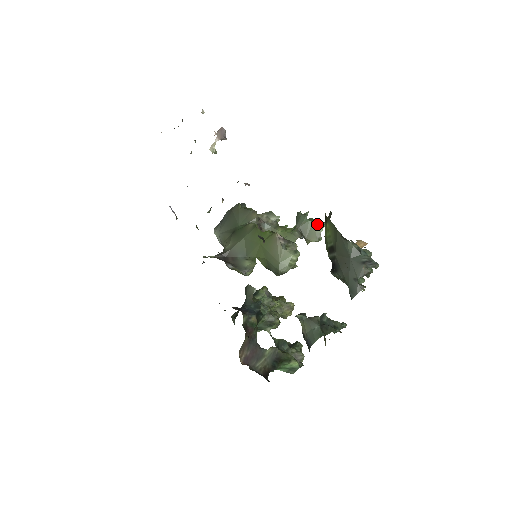
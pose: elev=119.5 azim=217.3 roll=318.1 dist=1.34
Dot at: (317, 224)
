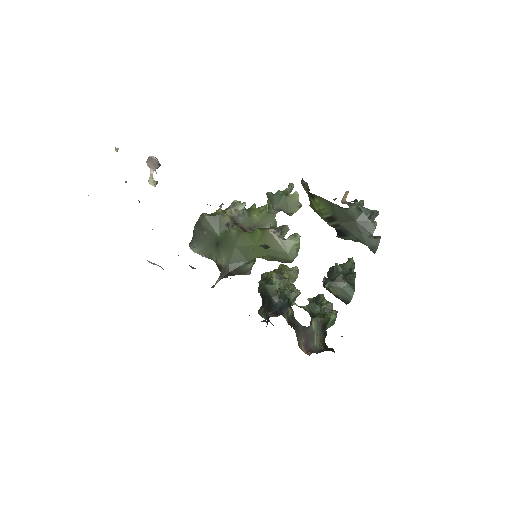
Dot at: (291, 195)
